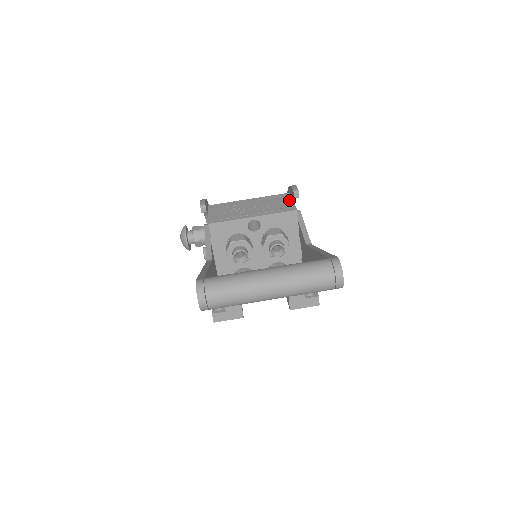
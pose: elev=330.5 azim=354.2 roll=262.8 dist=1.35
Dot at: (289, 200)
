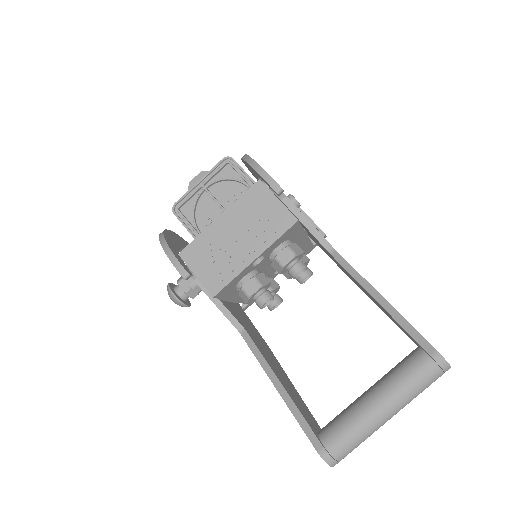
Dot at: (273, 200)
